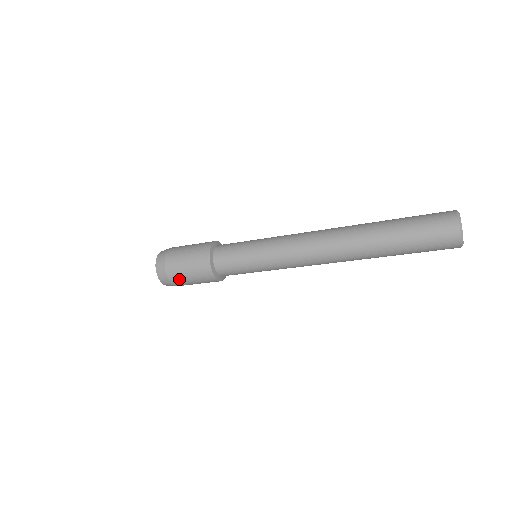
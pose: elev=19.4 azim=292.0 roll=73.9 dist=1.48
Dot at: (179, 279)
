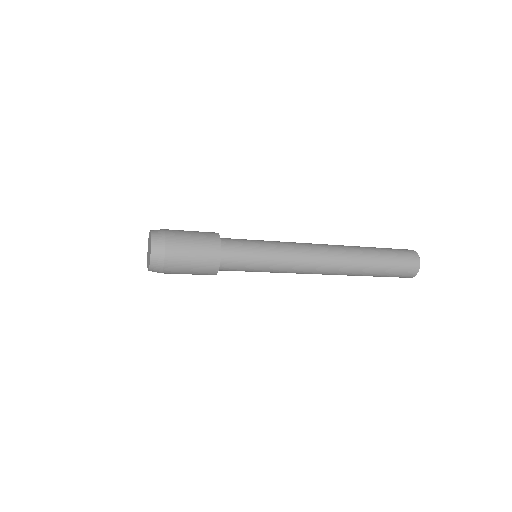
Dot at: occluded
